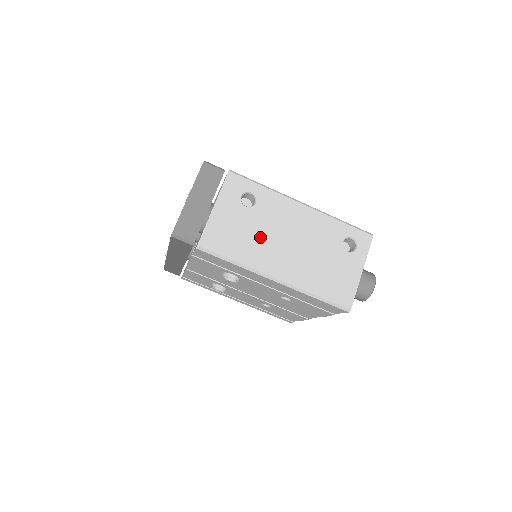
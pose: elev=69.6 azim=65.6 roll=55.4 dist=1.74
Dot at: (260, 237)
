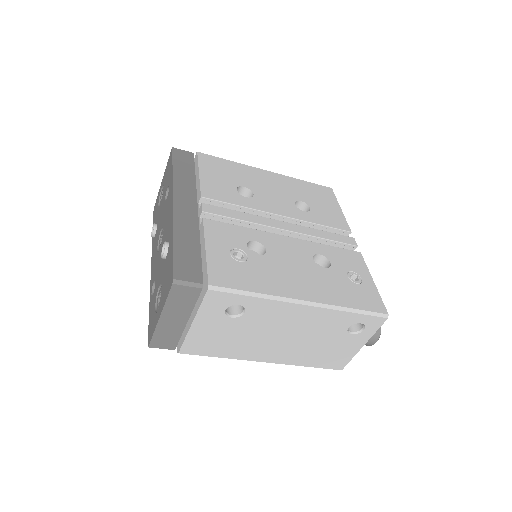
Dot at: (249, 338)
